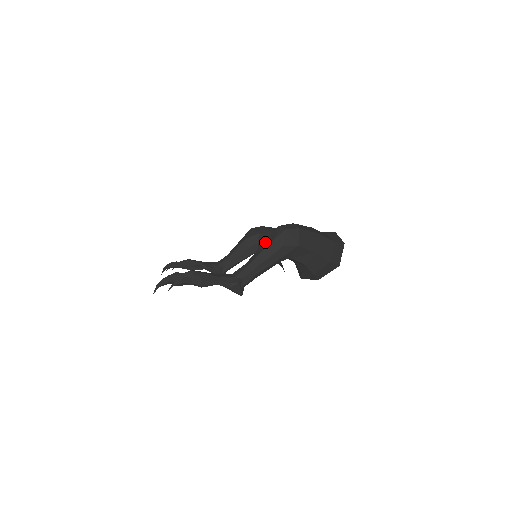
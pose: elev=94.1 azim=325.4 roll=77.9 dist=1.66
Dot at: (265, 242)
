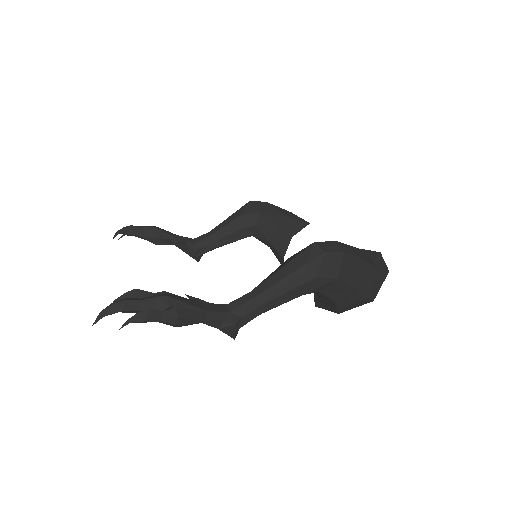
Dot at: (288, 264)
